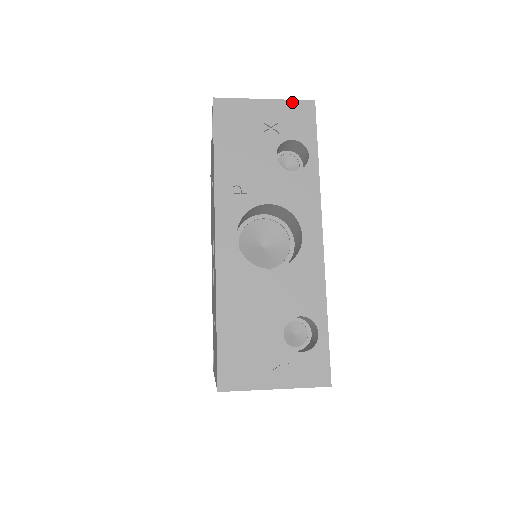
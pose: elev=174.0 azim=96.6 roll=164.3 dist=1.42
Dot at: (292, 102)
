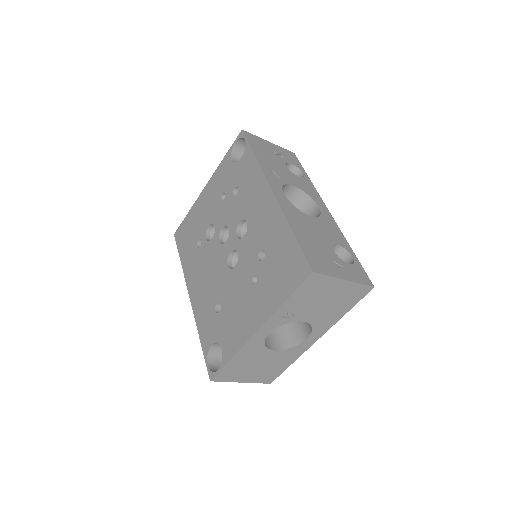
Dot at: (284, 149)
